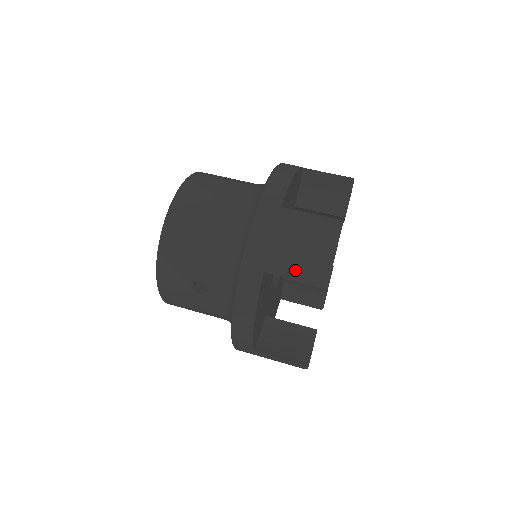
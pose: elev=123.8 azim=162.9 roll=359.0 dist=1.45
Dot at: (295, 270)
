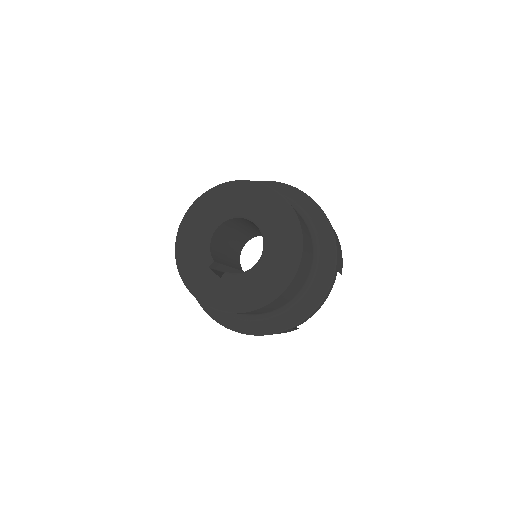
Dot at: occluded
